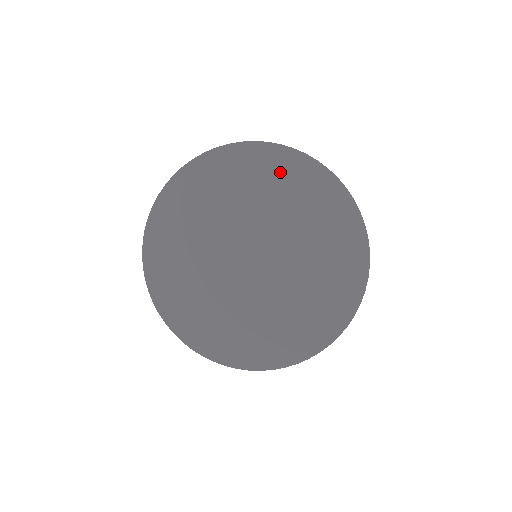
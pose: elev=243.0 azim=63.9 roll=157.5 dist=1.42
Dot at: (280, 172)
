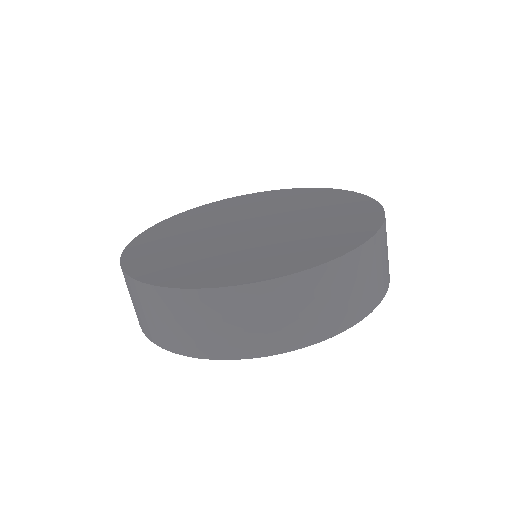
Dot at: (308, 195)
